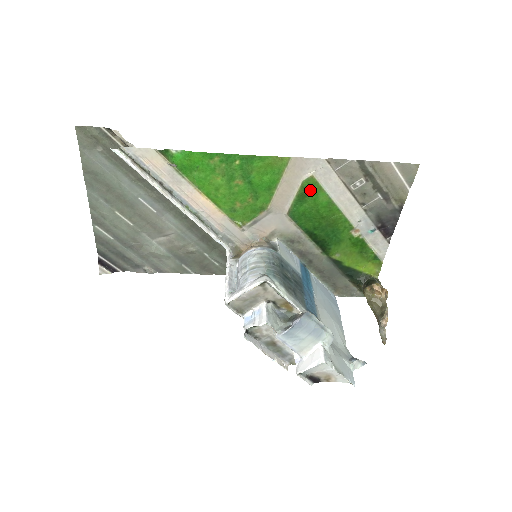
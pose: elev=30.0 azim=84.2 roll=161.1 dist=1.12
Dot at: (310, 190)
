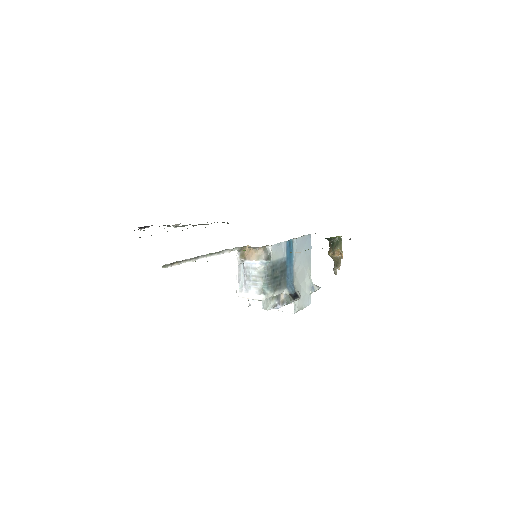
Dot at: occluded
